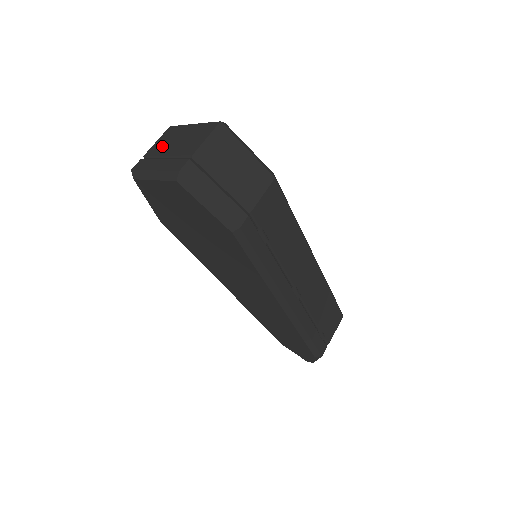
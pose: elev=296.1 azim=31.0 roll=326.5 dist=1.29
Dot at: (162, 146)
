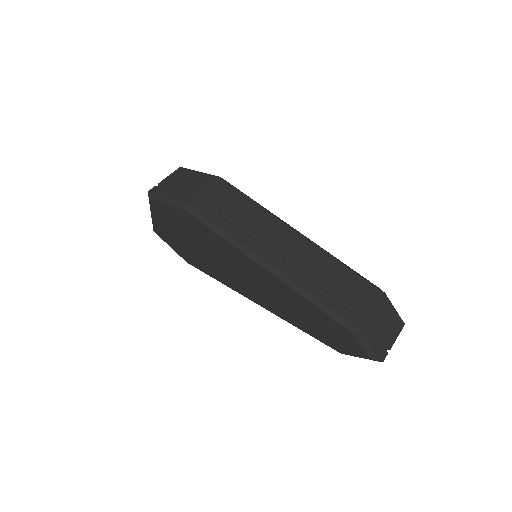
Dot at: occluded
